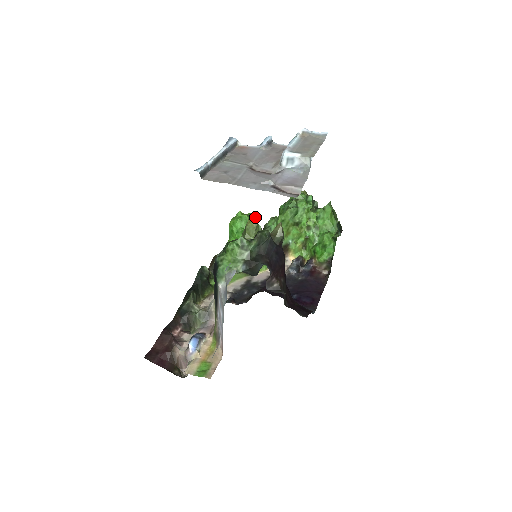
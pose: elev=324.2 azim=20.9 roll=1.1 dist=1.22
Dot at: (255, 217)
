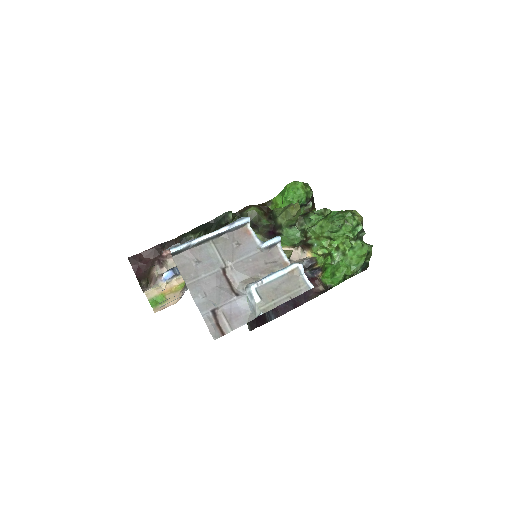
Dot at: occluded
